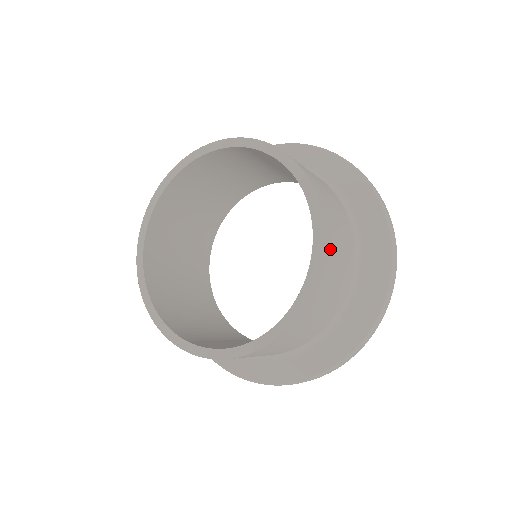
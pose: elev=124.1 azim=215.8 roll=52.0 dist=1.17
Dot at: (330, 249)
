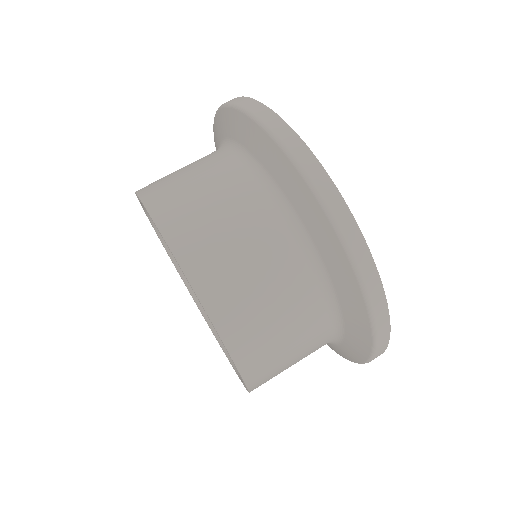
Dot at: (264, 375)
